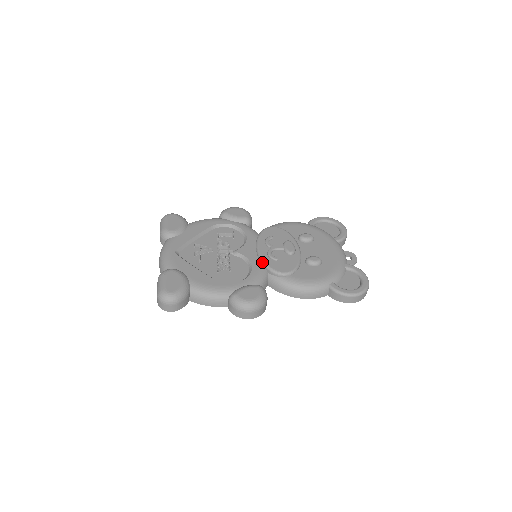
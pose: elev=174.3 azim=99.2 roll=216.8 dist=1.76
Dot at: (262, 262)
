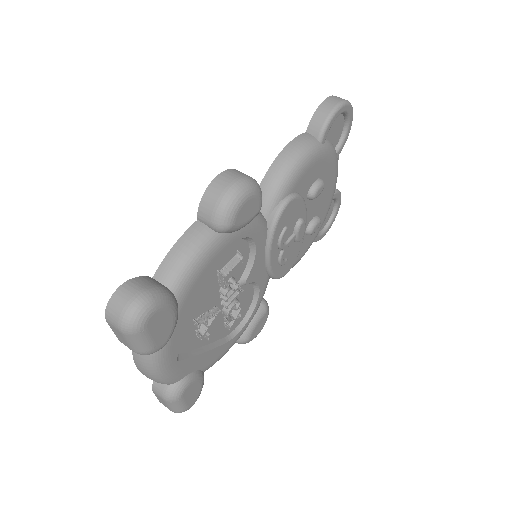
Dot at: (271, 277)
